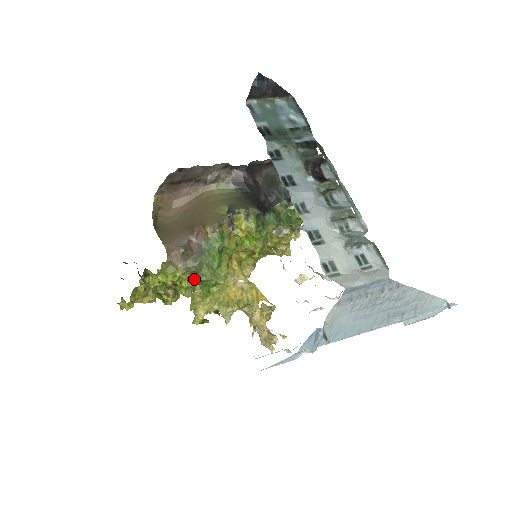
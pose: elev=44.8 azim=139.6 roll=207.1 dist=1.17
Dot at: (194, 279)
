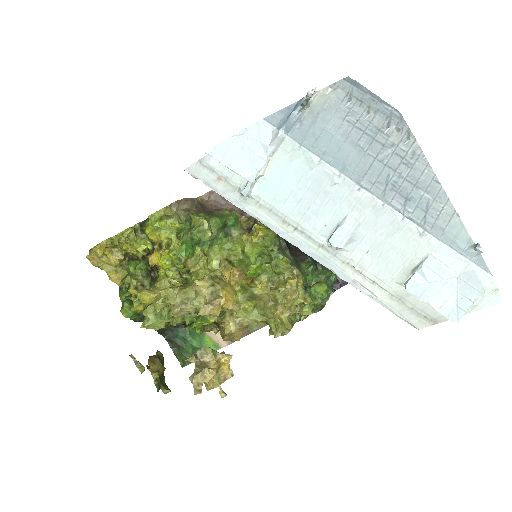
Dot at: (183, 236)
